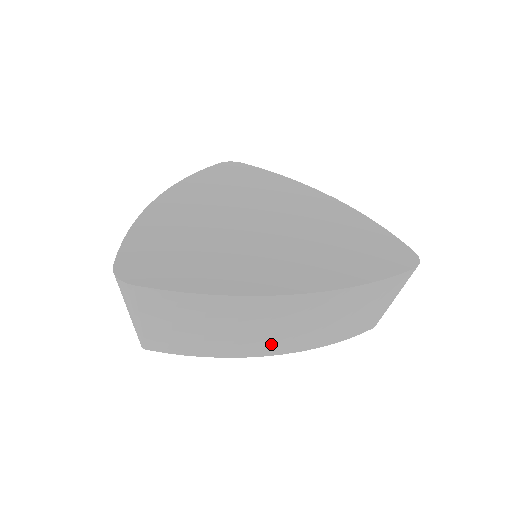
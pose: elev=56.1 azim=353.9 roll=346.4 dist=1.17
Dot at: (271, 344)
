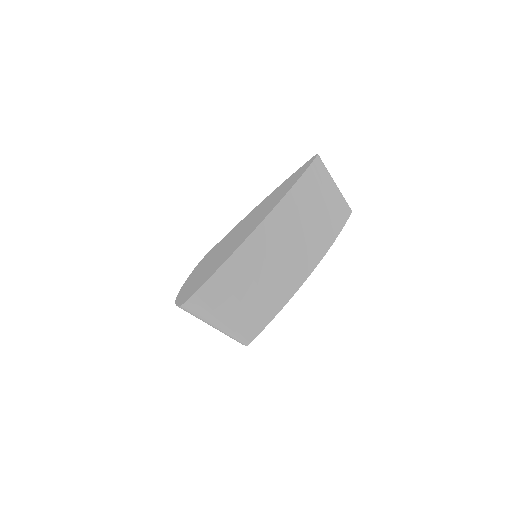
Dot at: (302, 261)
